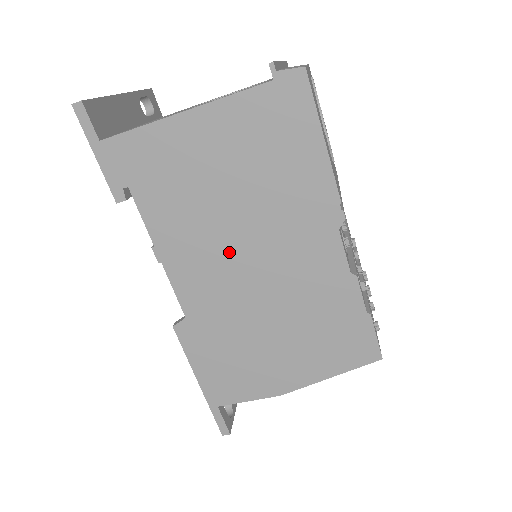
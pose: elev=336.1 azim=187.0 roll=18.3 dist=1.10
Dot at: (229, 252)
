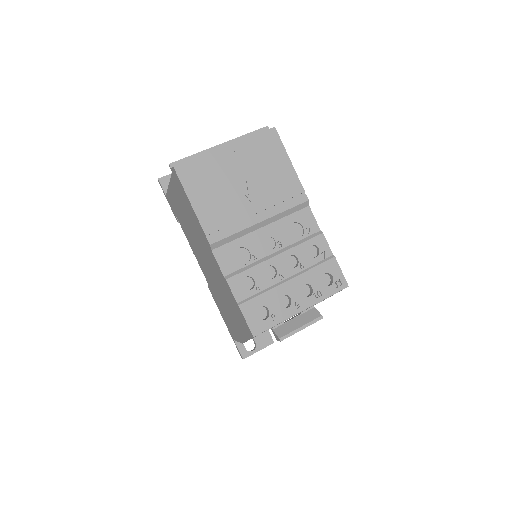
Dot at: (201, 254)
